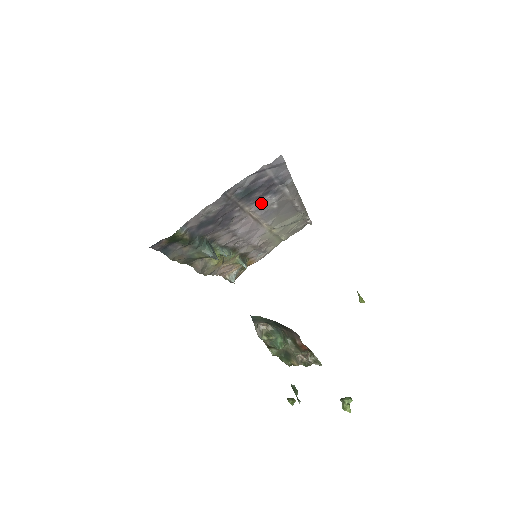
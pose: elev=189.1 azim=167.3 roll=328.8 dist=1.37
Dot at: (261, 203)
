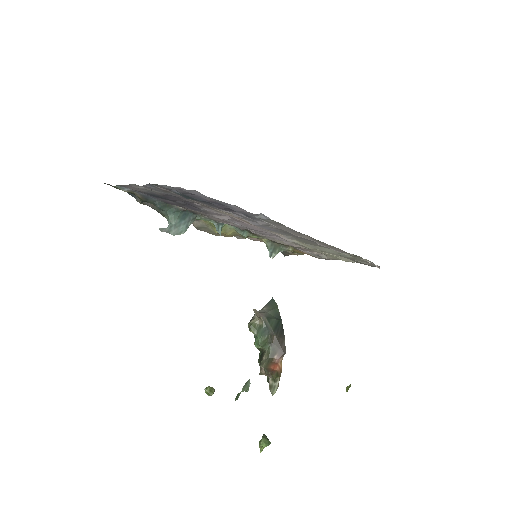
Dot at: (241, 215)
